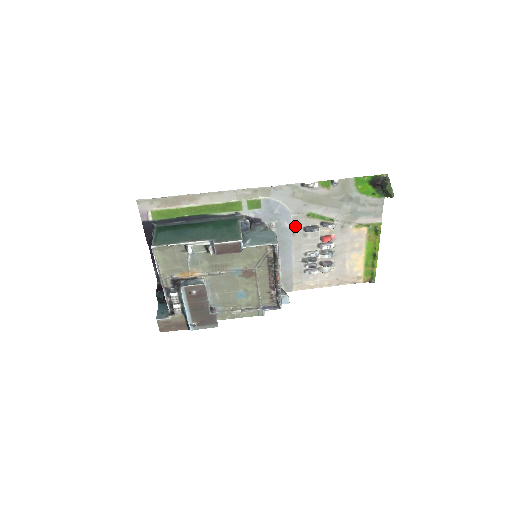
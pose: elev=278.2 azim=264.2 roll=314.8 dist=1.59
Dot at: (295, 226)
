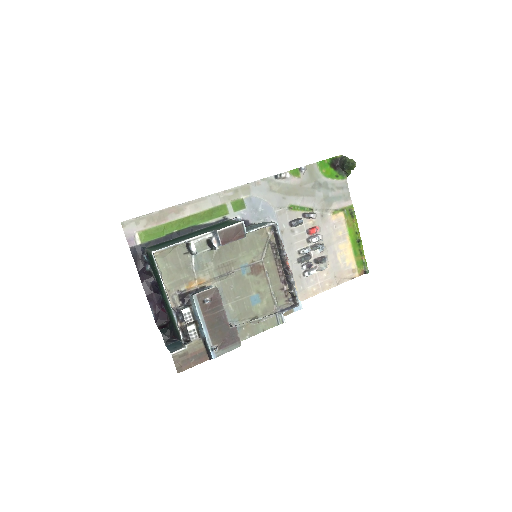
Dot at: (281, 223)
